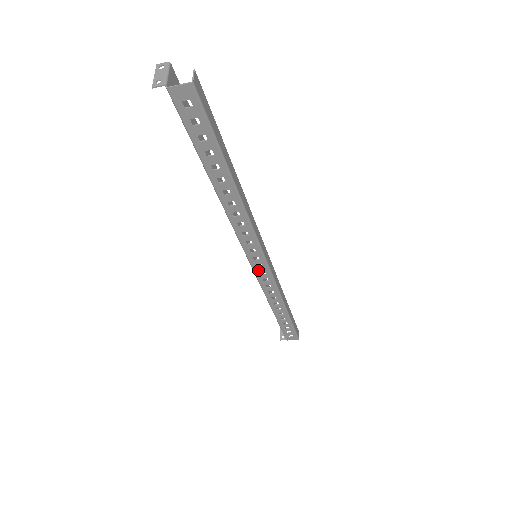
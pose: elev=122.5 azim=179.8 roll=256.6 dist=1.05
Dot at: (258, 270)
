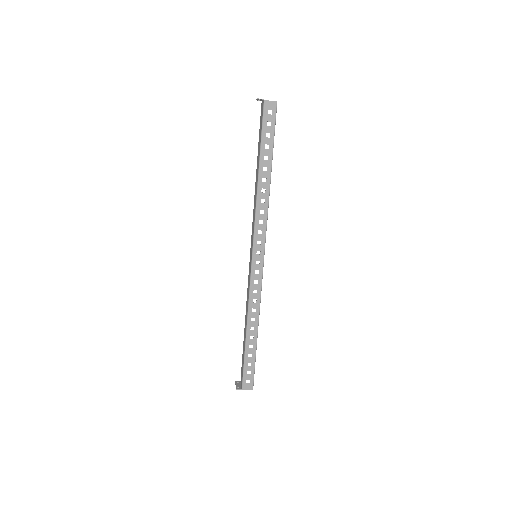
Dot at: (255, 268)
